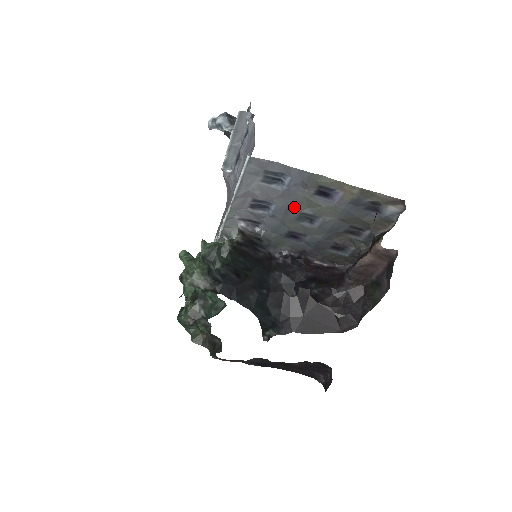
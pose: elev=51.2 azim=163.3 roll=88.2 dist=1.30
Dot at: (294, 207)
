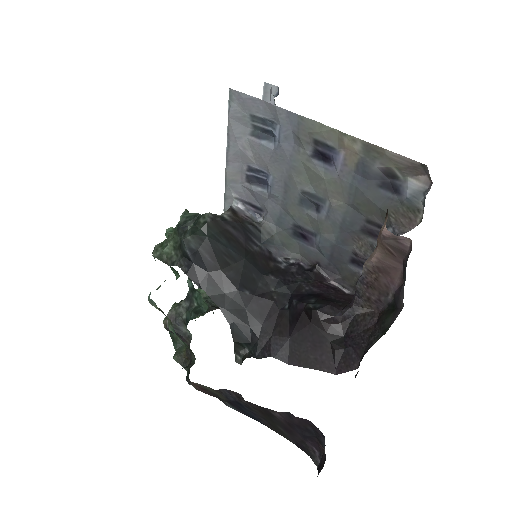
Dot at: (292, 180)
